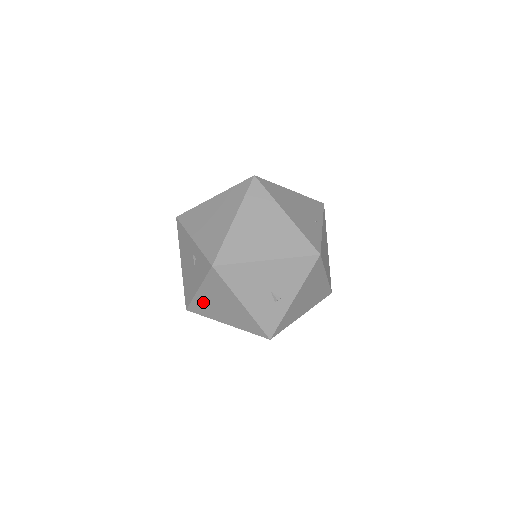
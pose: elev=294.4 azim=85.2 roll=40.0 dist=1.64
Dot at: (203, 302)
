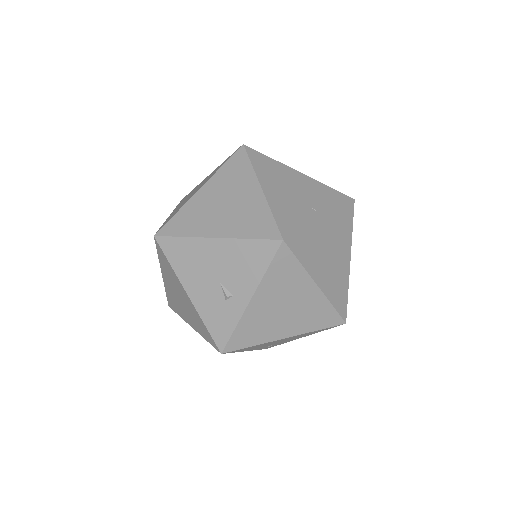
Dot at: (170, 293)
